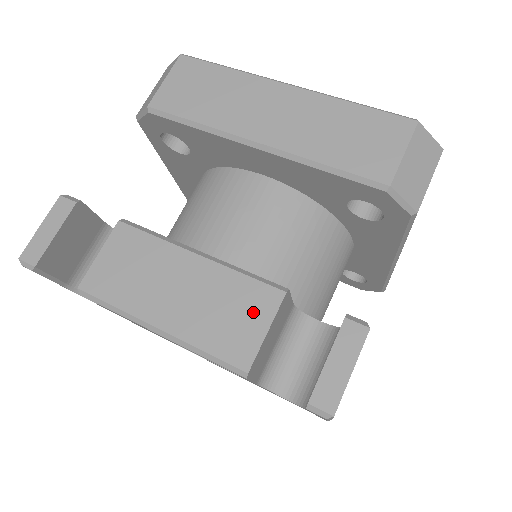
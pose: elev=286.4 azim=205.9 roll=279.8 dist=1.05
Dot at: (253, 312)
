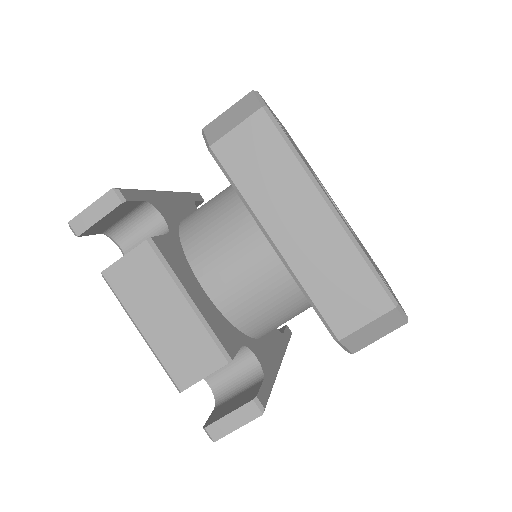
Dot at: (202, 361)
